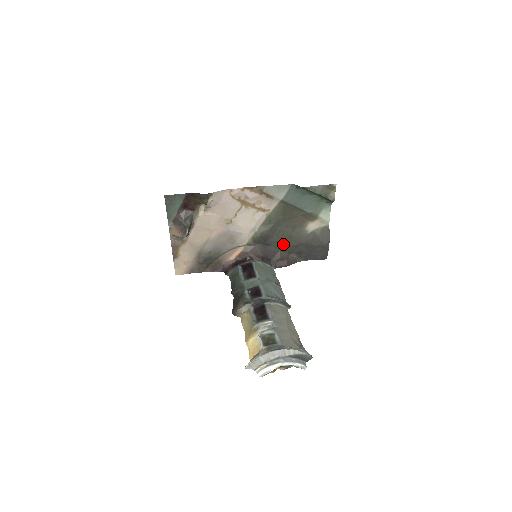
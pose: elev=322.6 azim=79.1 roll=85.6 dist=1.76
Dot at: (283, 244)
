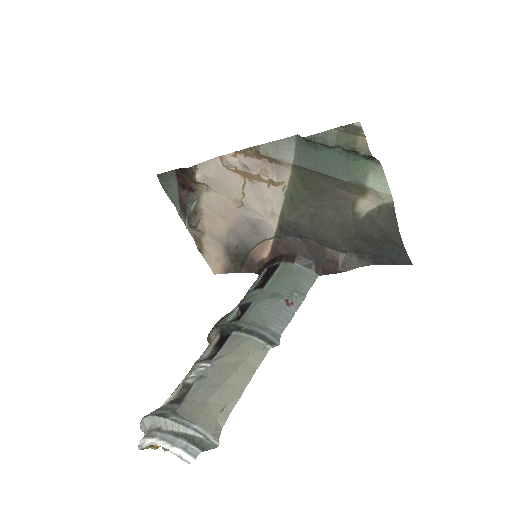
Dot at: (326, 236)
